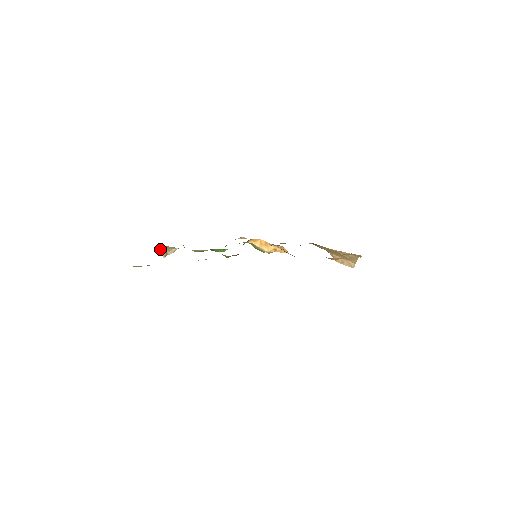
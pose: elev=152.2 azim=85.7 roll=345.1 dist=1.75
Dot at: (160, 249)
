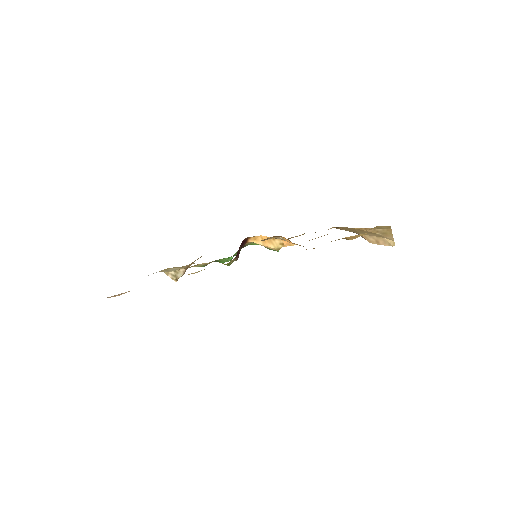
Dot at: (166, 273)
